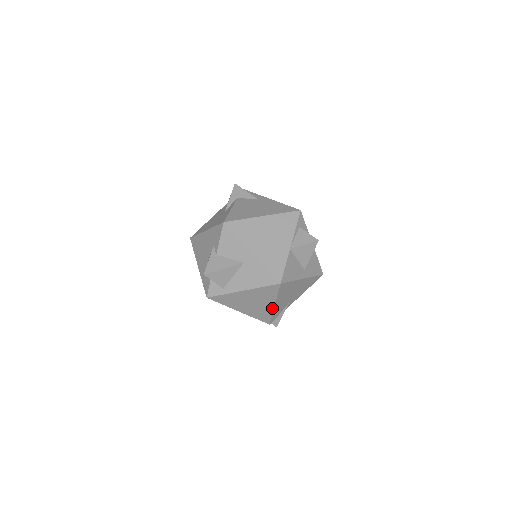
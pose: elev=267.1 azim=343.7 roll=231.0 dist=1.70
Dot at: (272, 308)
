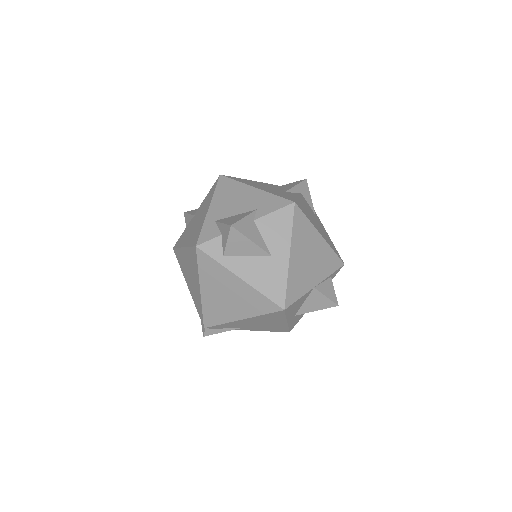
Dot at: (235, 319)
